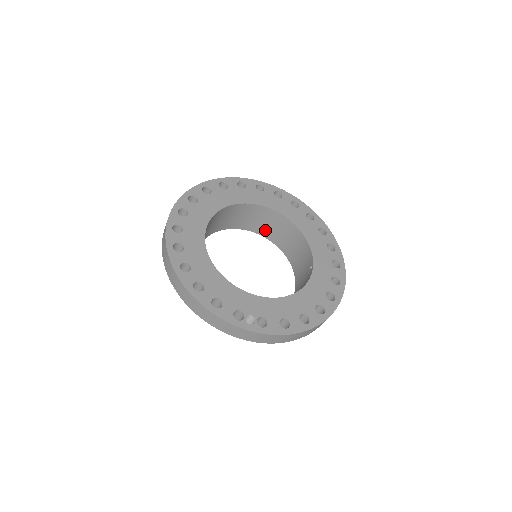
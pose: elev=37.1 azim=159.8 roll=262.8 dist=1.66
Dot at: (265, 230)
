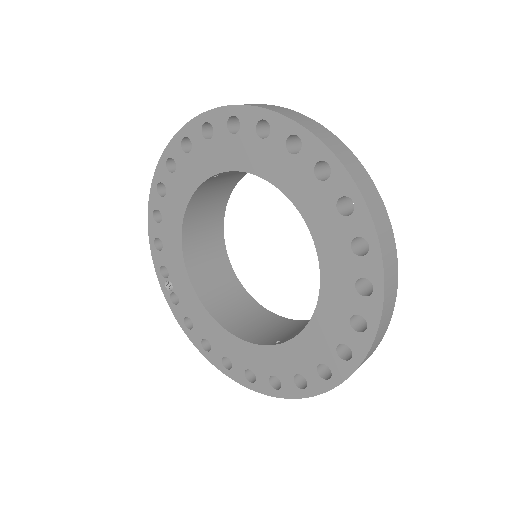
Dot at: occluded
